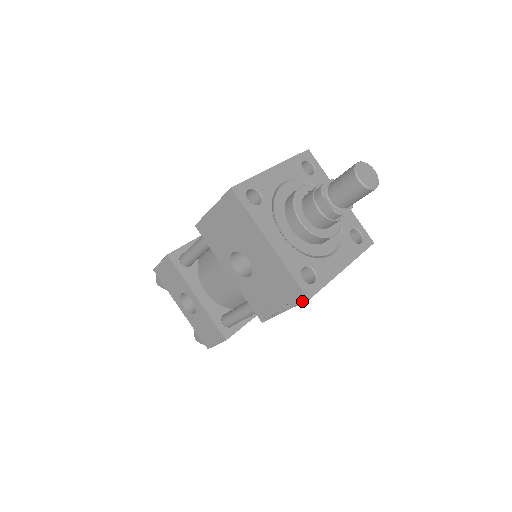
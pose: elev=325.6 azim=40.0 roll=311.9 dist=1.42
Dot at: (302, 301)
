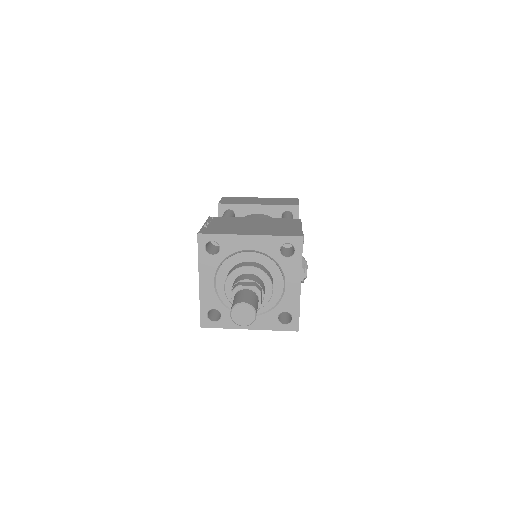
Dot at: occluded
